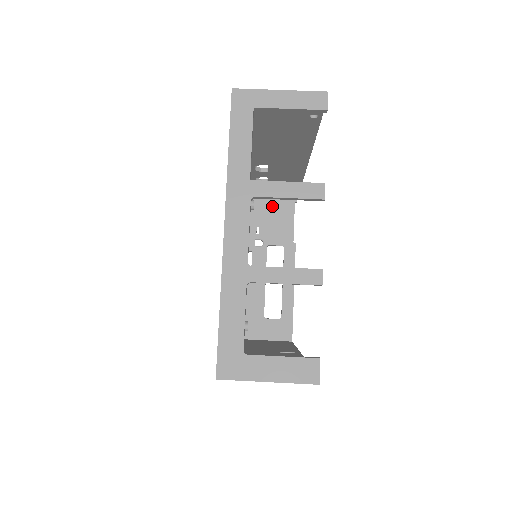
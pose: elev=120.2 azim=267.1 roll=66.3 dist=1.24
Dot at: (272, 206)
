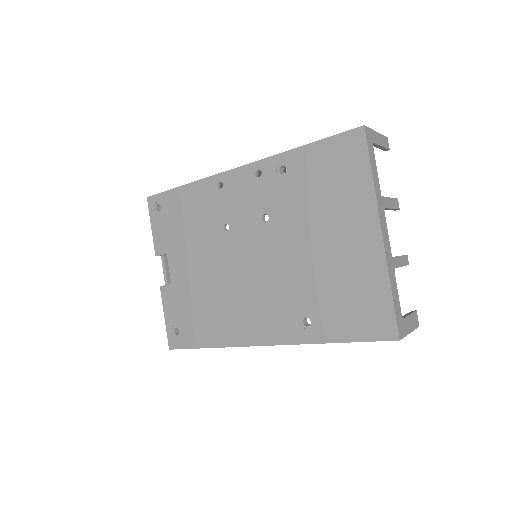
Dot at: occluded
